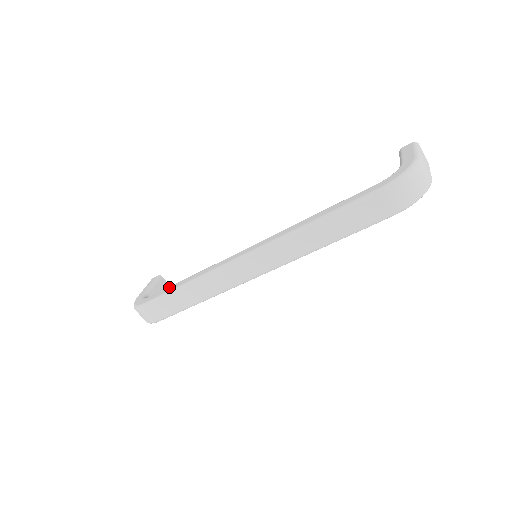
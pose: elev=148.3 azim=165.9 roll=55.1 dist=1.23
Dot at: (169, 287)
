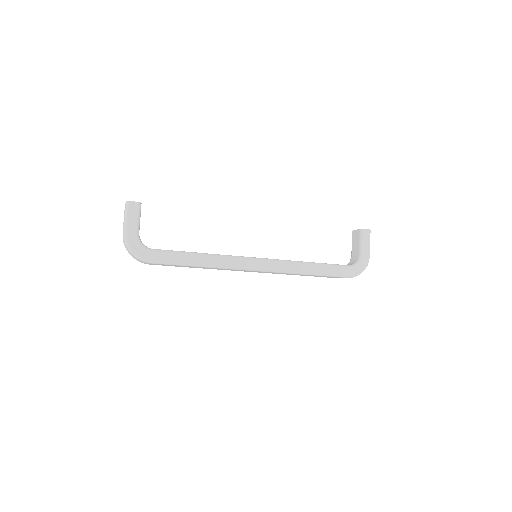
Dot at: (181, 255)
